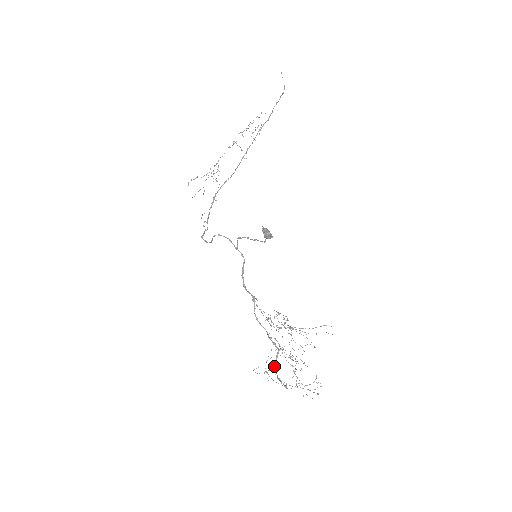
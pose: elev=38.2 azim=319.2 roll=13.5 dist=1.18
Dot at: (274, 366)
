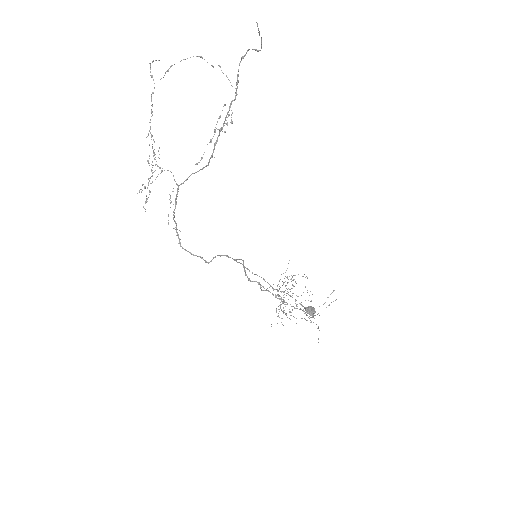
Dot at: occluded
